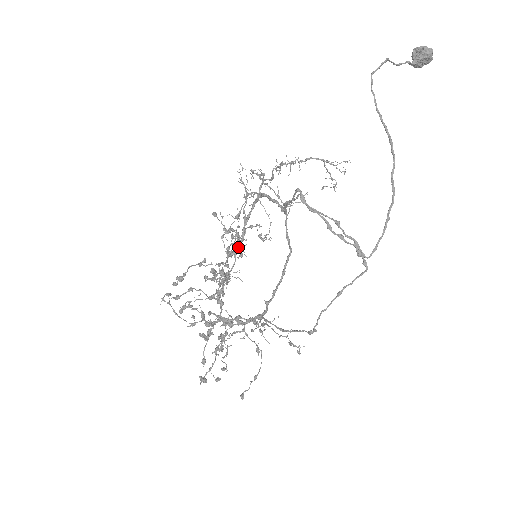
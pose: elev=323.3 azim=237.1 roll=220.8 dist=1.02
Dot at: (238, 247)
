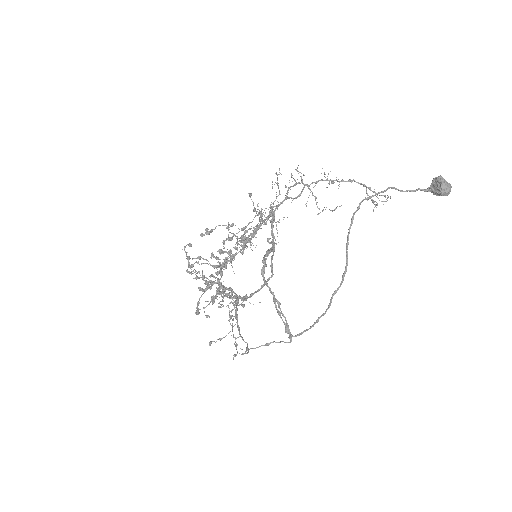
Dot at: (248, 240)
